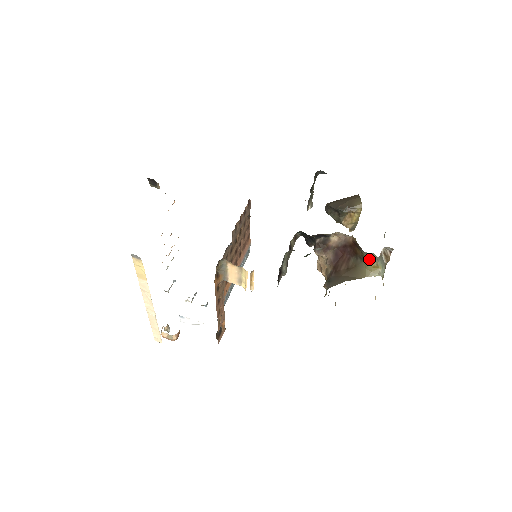
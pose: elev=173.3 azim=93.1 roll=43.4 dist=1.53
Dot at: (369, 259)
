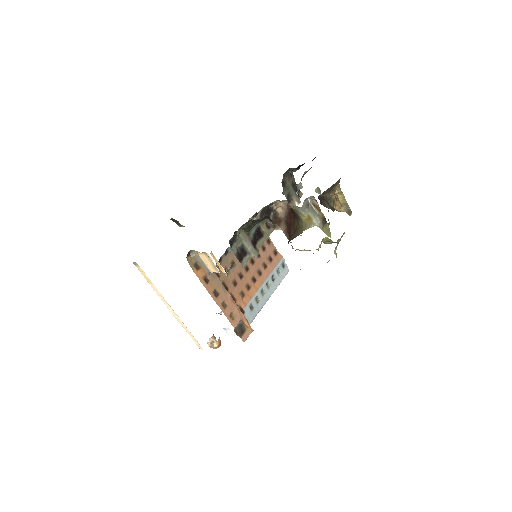
Dot at: (299, 213)
